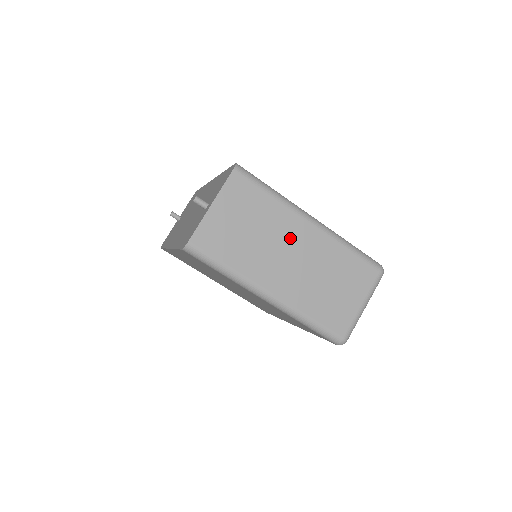
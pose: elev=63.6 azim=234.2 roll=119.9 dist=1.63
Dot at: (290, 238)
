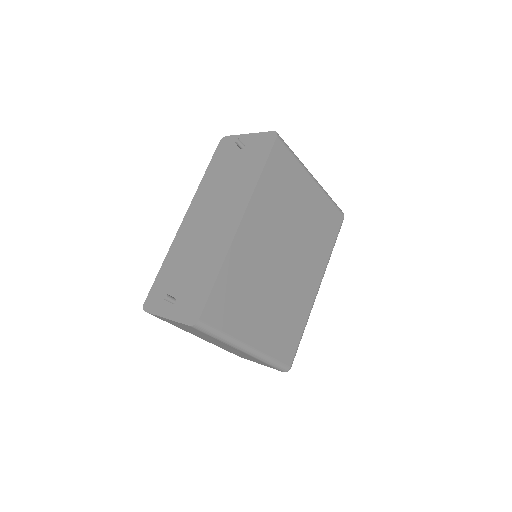
Dot at: (222, 344)
